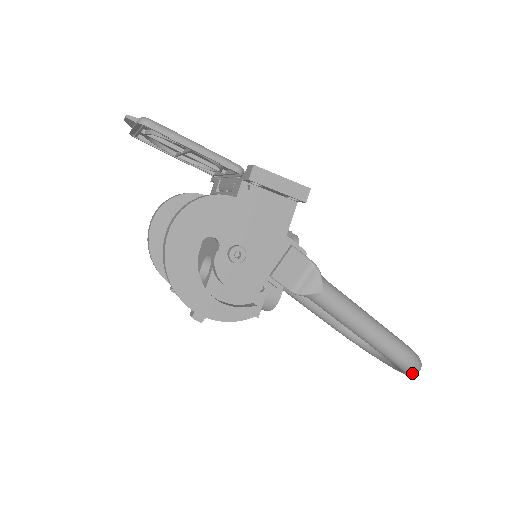
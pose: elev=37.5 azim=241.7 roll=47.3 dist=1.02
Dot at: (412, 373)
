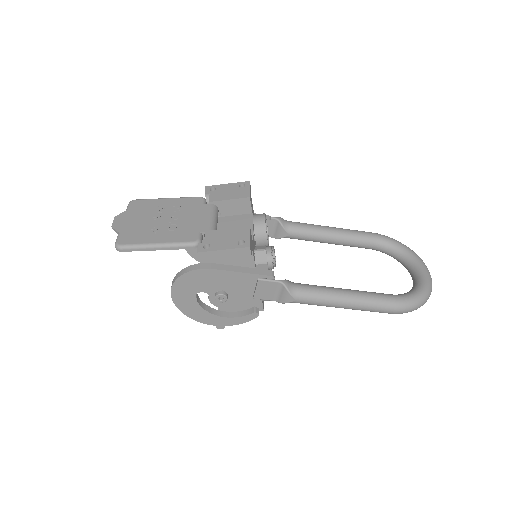
Dot at: (413, 310)
